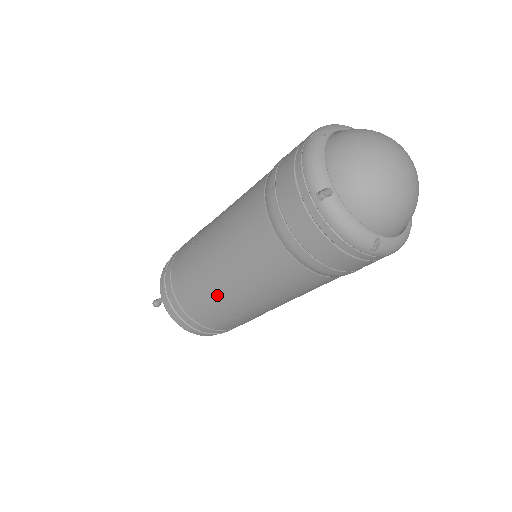
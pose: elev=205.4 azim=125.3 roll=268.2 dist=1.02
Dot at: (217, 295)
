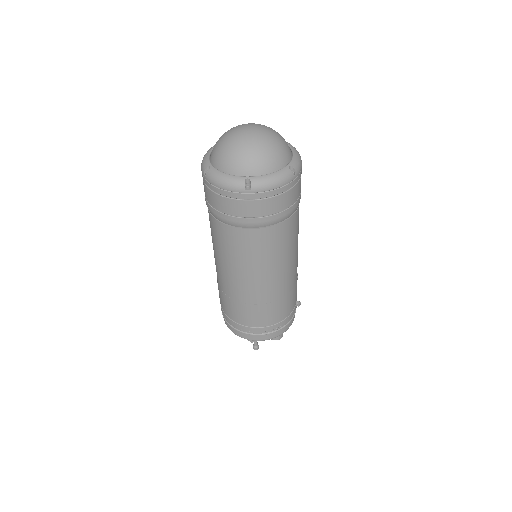
Dot at: (228, 288)
